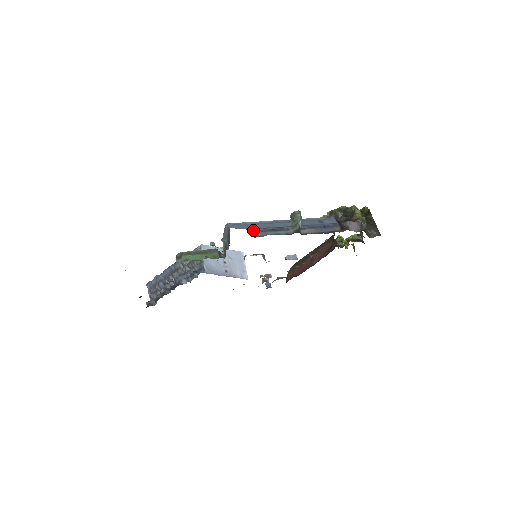
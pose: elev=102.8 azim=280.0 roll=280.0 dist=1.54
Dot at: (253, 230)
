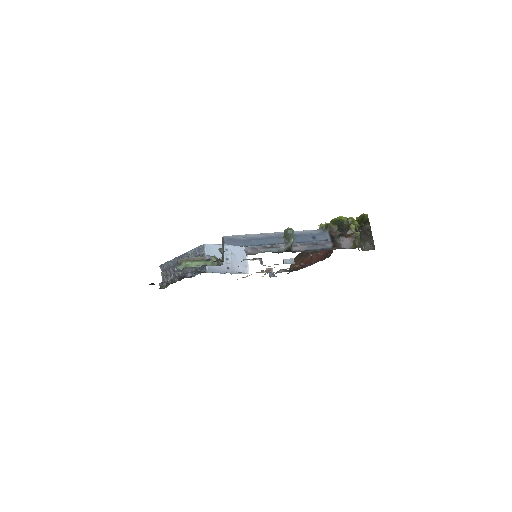
Dot at: (246, 247)
